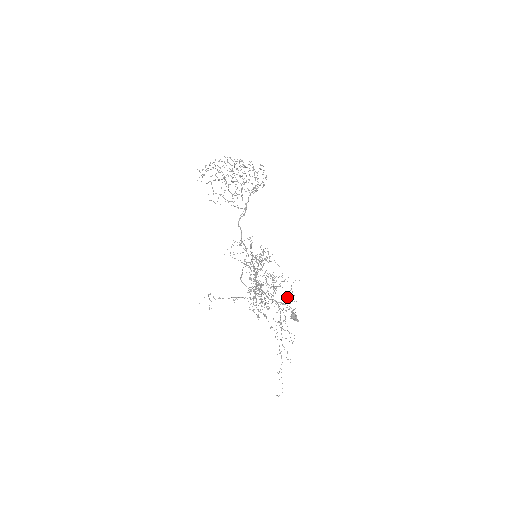
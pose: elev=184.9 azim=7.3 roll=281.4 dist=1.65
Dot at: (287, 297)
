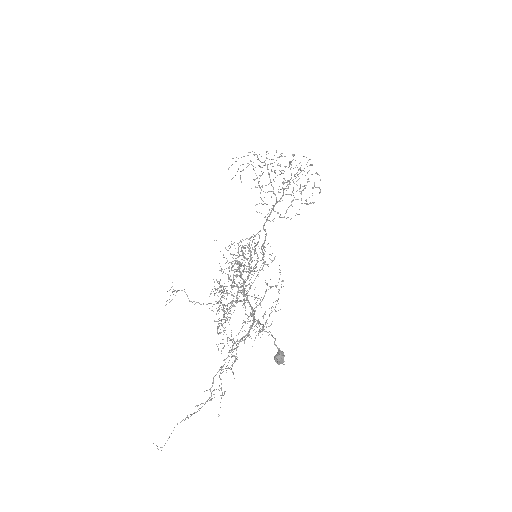
Dot at: occluded
